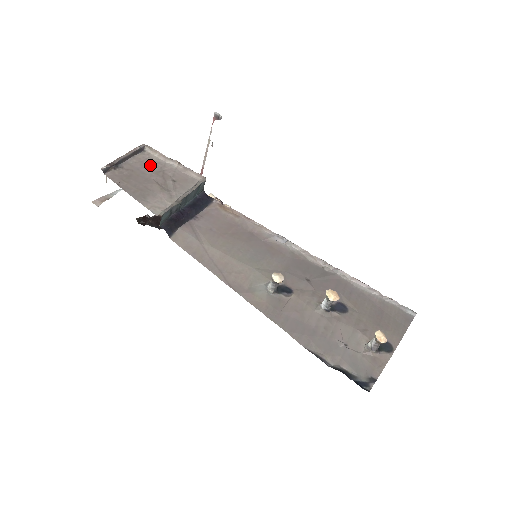
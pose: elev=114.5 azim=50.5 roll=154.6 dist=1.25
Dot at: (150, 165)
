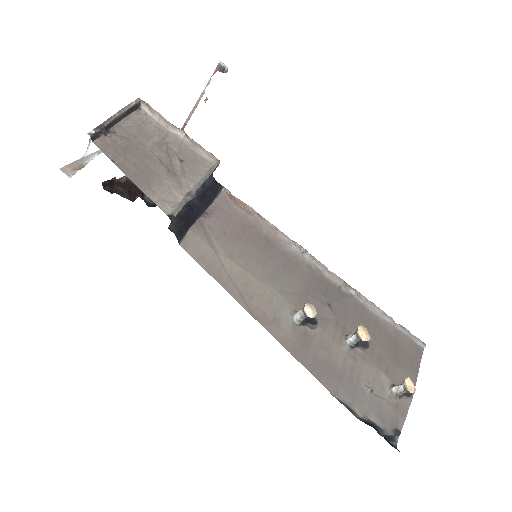
Dot at: (150, 132)
